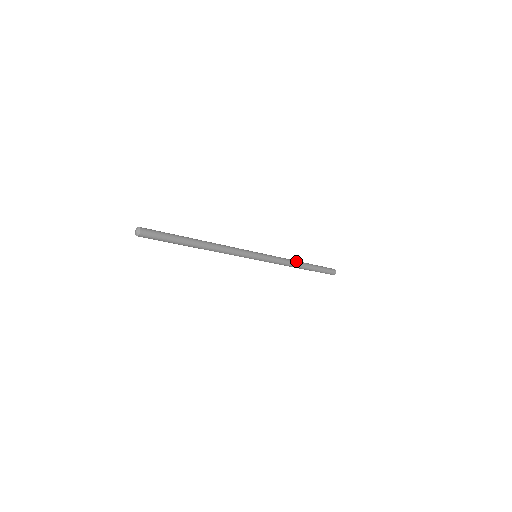
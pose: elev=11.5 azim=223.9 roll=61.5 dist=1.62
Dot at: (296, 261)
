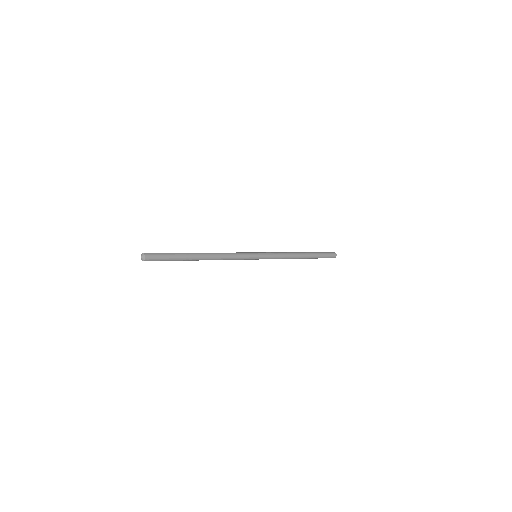
Dot at: (296, 253)
